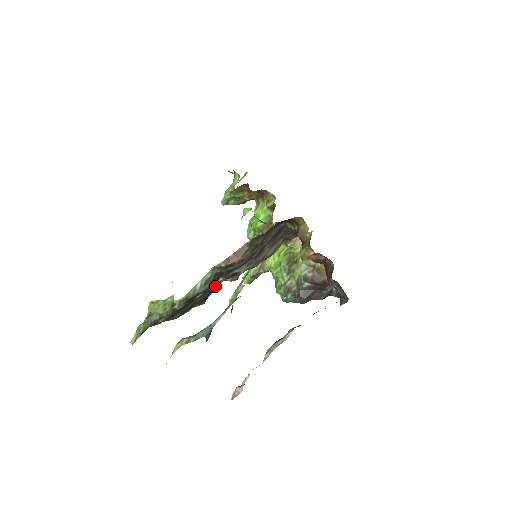
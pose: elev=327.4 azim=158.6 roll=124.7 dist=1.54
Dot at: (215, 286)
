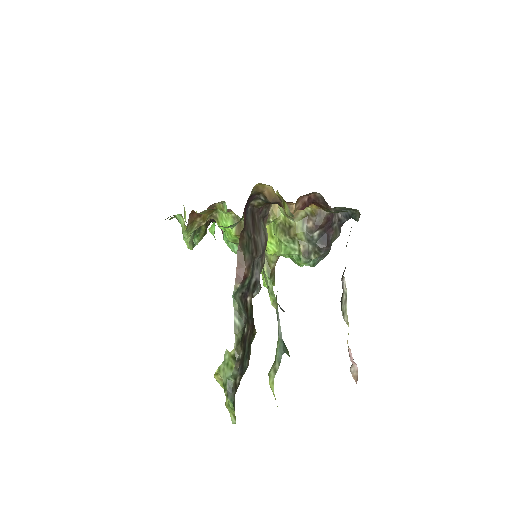
Dot at: (250, 309)
